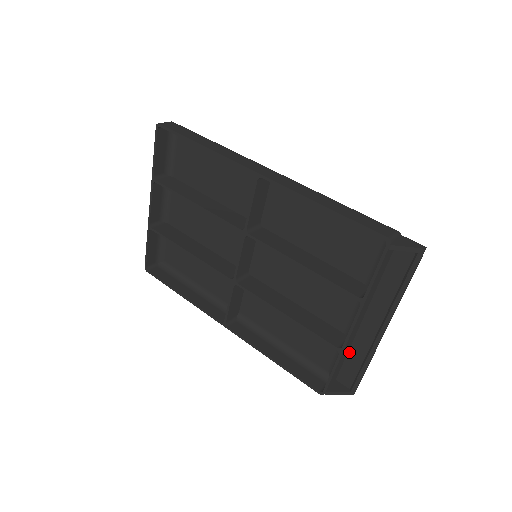
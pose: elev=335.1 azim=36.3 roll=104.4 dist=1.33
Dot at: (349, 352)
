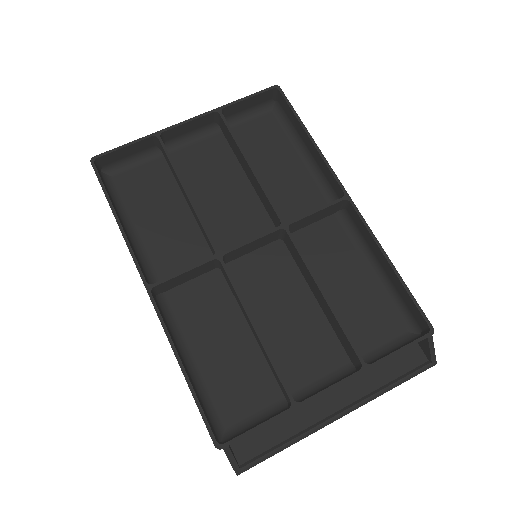
Dot at: (278, 419)
